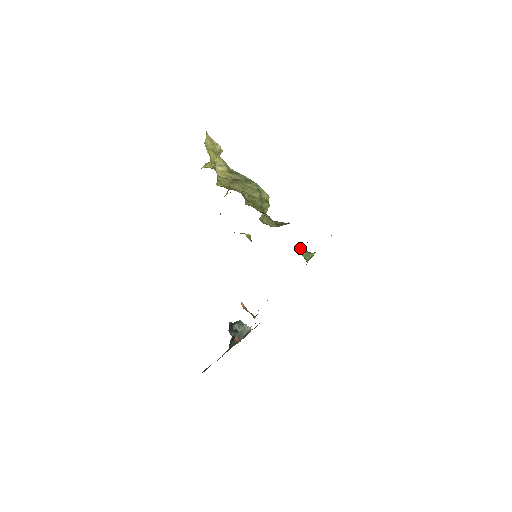
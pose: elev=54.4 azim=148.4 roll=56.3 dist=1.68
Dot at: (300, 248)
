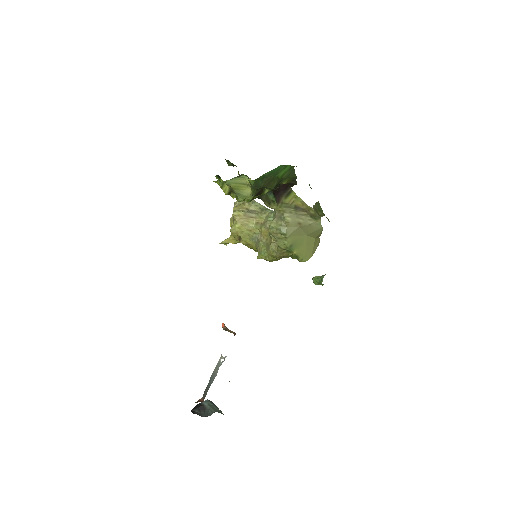
Dot at: occluded
